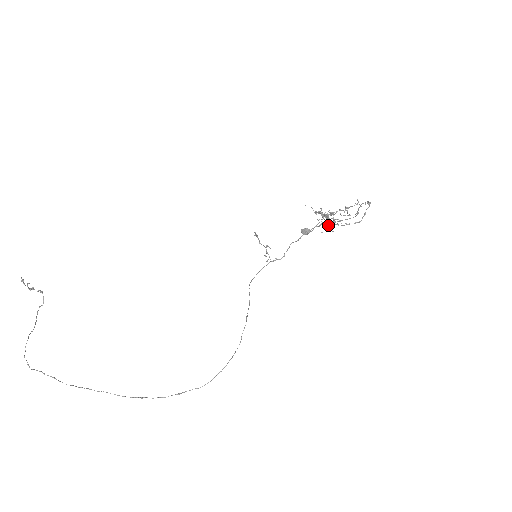
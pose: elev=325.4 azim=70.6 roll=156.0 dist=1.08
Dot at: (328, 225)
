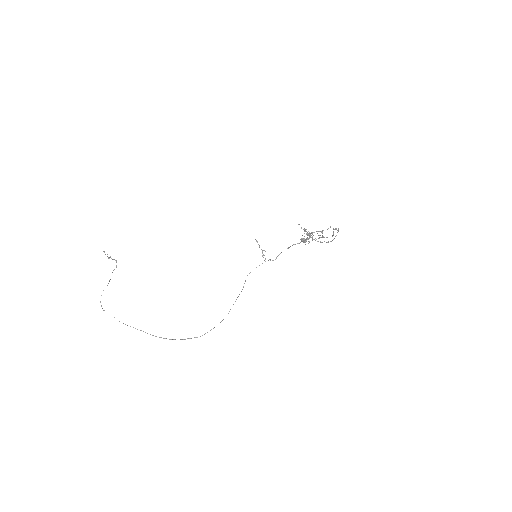
Dot at: occluded
